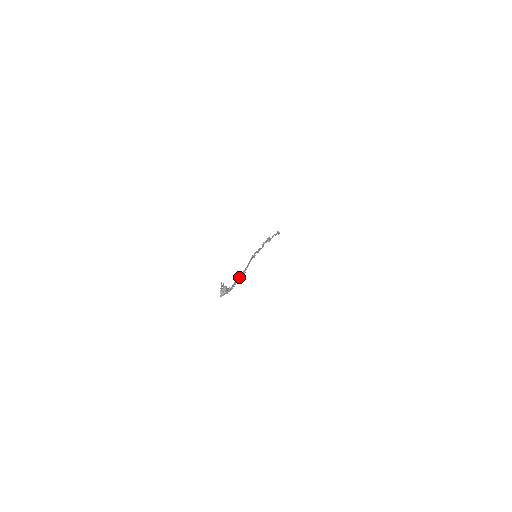
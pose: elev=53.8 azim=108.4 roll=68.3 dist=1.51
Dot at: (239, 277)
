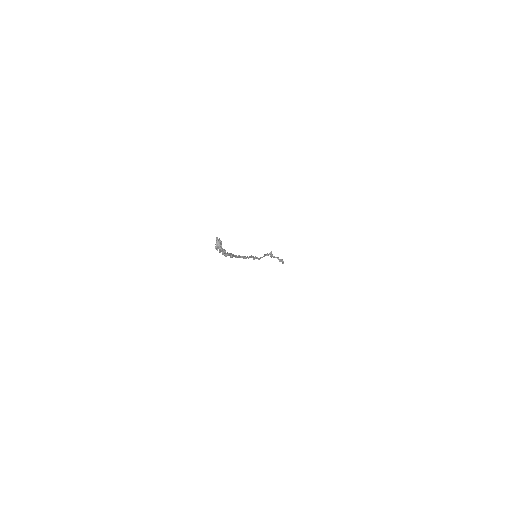
Dot at: (236, 255)
